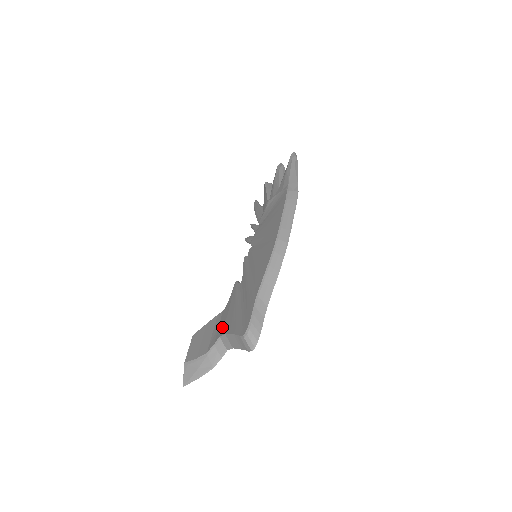
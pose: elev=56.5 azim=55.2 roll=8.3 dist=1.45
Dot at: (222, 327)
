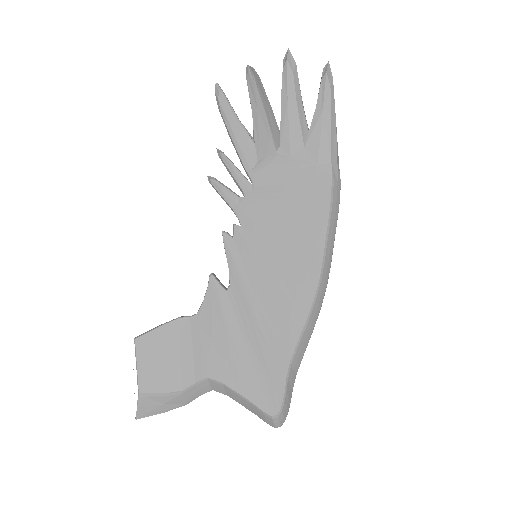
Dot at: (207, 362)
